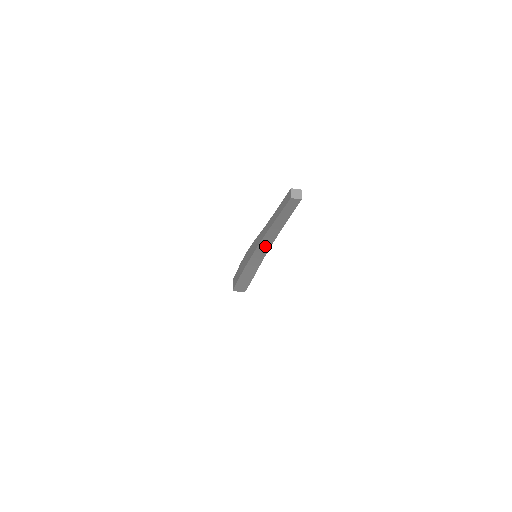
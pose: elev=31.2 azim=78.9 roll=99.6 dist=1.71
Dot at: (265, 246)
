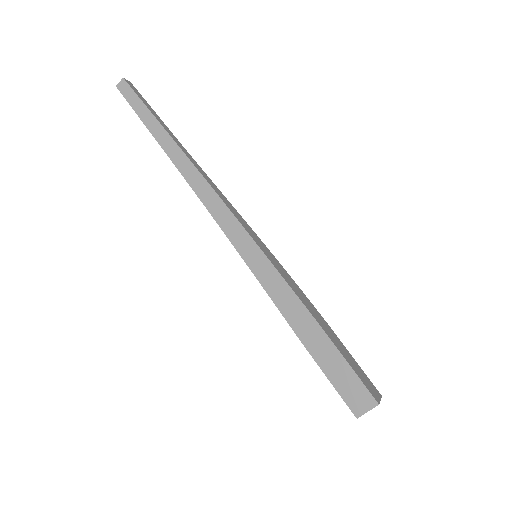
Dot at: (215, 204)
